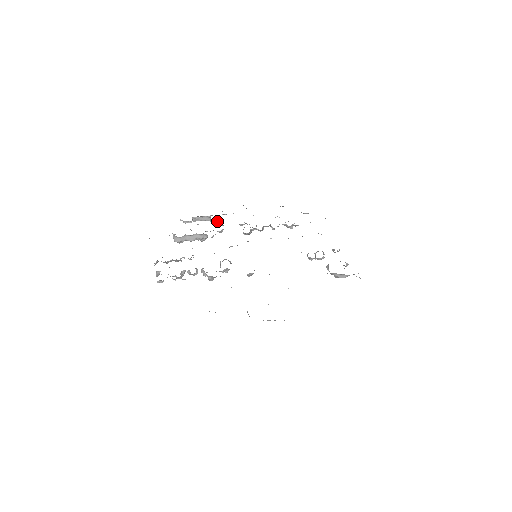
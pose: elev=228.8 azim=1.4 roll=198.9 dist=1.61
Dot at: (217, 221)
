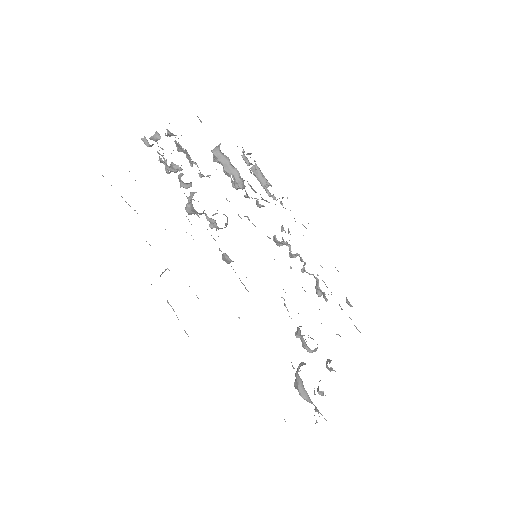
Dot at: (269, 194)
